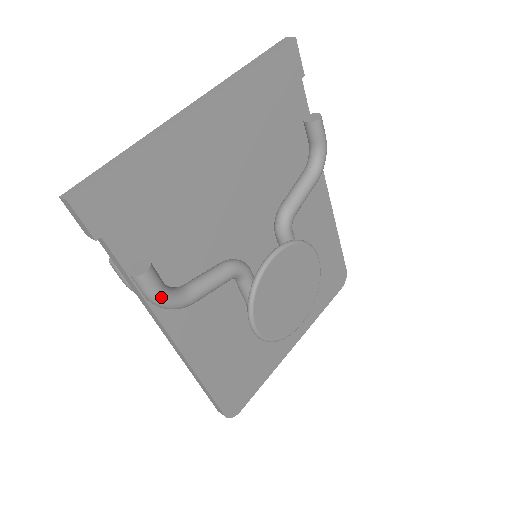
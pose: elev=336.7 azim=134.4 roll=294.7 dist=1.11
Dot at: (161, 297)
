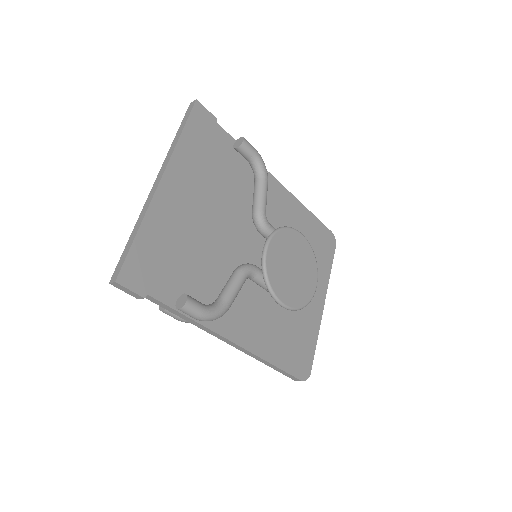
Dot at: (205, 313)
